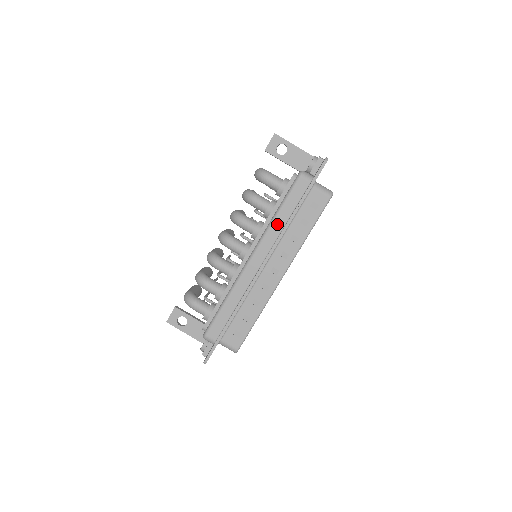
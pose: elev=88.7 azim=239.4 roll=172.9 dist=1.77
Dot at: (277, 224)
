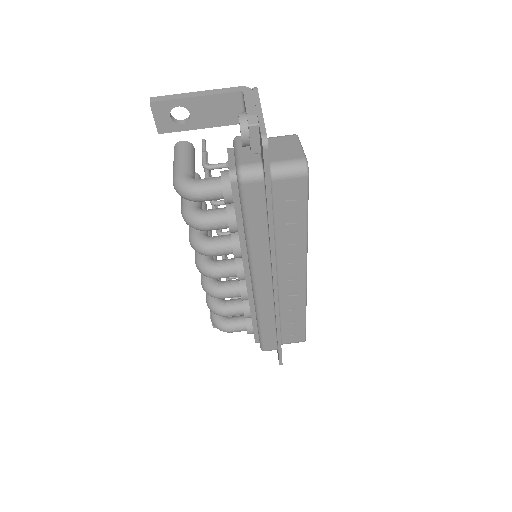
Dot at: (258, 245)
